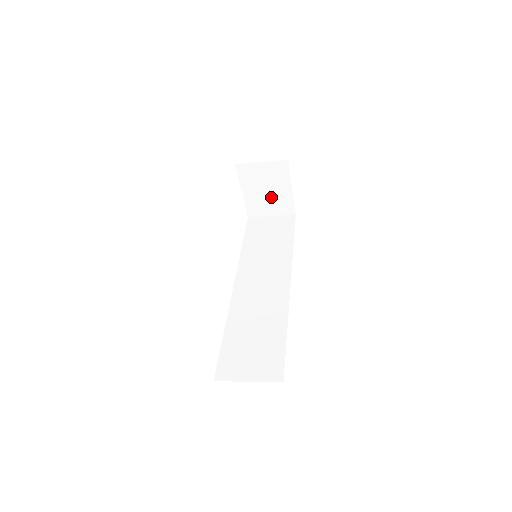
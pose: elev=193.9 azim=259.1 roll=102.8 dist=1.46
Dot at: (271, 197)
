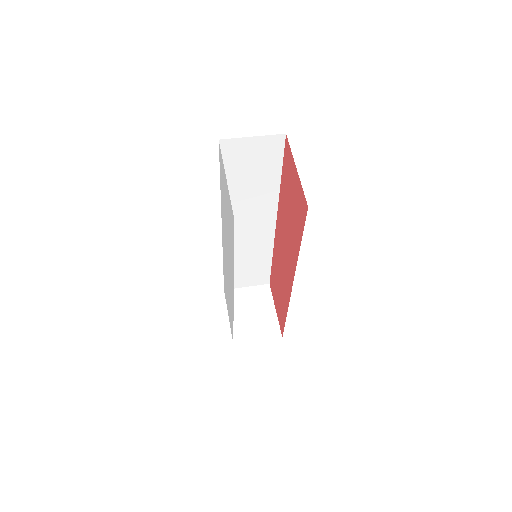
Dot at: occluded
